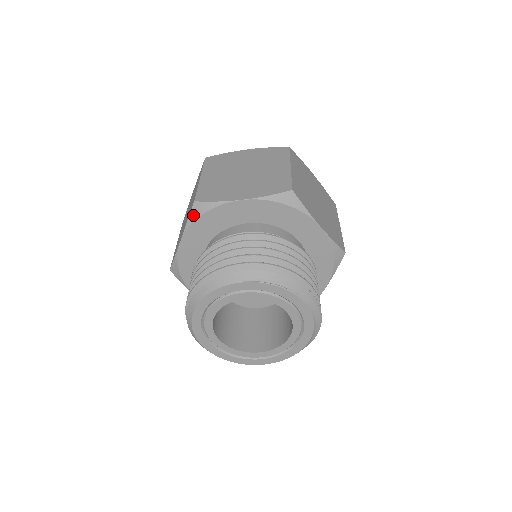
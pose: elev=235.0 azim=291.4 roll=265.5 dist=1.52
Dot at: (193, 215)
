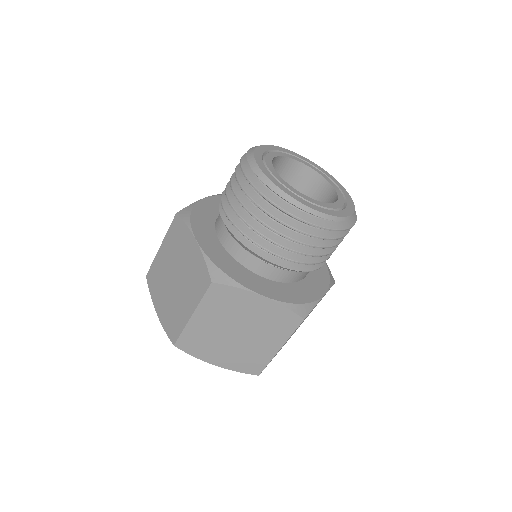
Dot at: occluded
